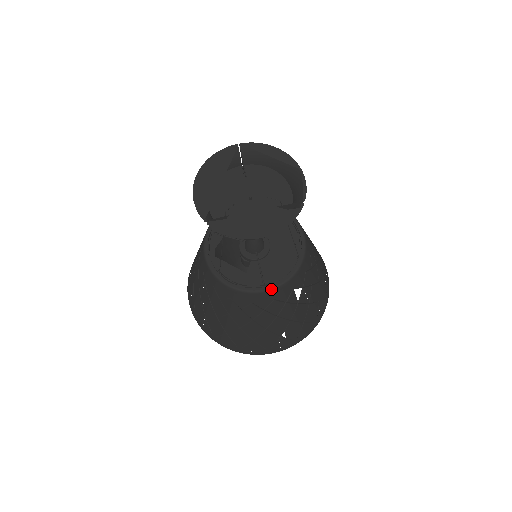
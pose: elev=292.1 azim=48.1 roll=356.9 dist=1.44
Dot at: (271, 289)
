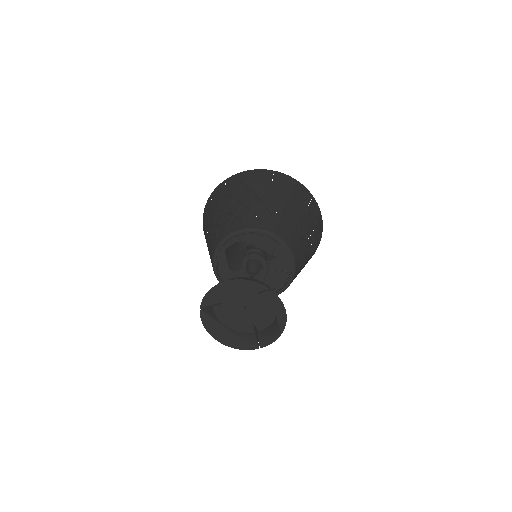
Dot at: occluded
